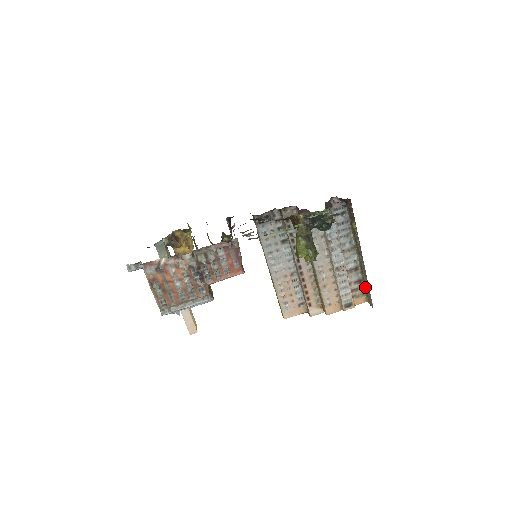
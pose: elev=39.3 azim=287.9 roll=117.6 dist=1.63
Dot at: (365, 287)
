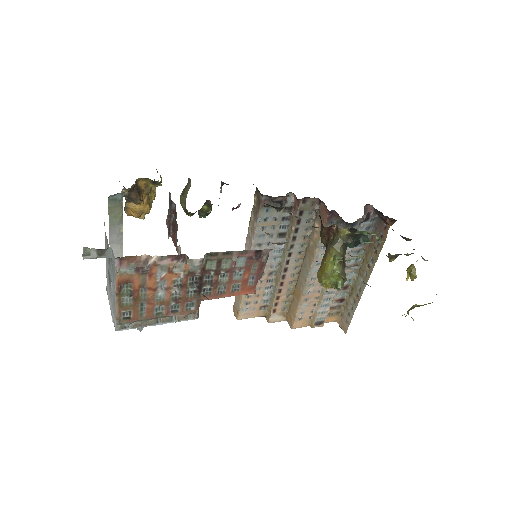
Dot at: (345, 308)
